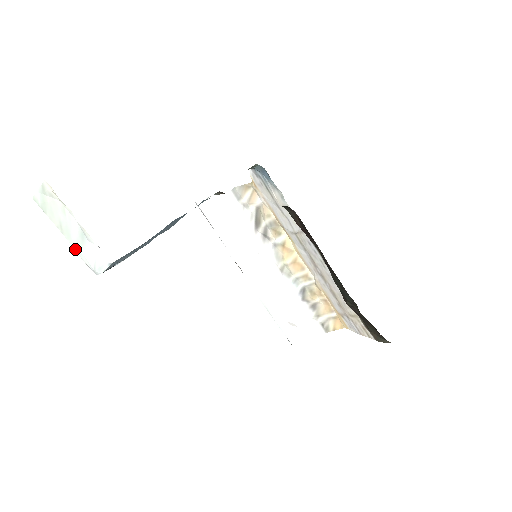
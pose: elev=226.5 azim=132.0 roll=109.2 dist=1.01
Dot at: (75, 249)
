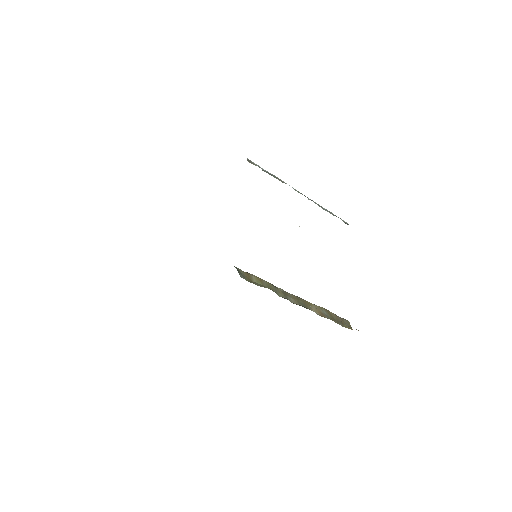
Dot at: occluded
